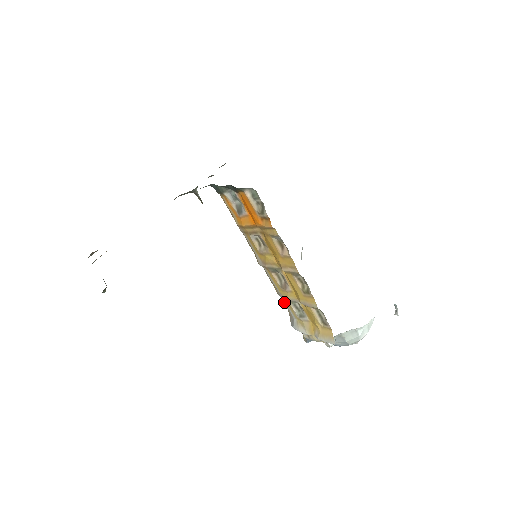
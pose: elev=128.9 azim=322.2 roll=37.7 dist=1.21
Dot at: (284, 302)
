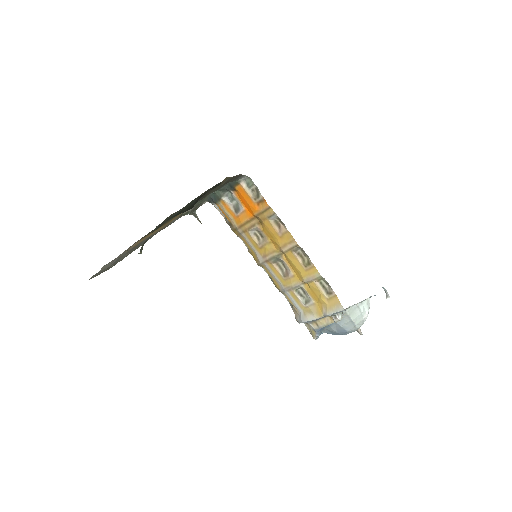
Dot at: (288, 297)
